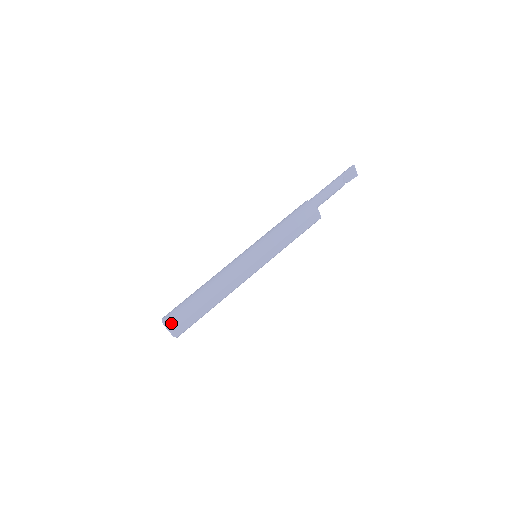
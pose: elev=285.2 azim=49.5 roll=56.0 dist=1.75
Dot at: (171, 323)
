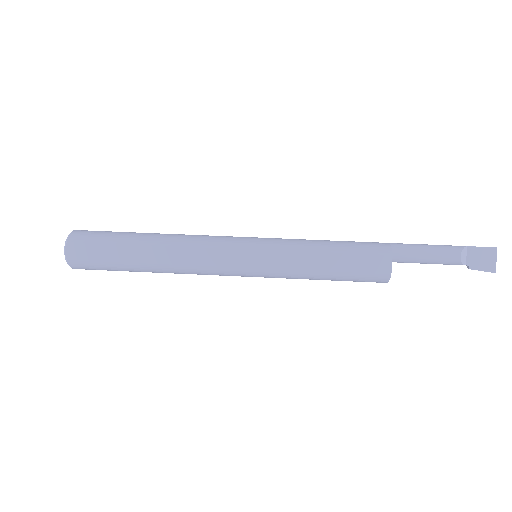
Dot at: (78, 233)
